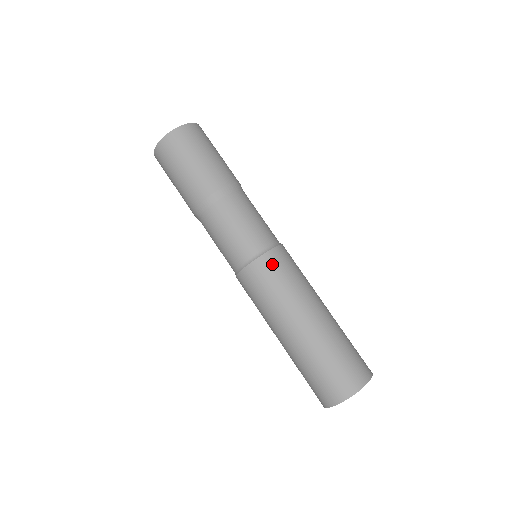
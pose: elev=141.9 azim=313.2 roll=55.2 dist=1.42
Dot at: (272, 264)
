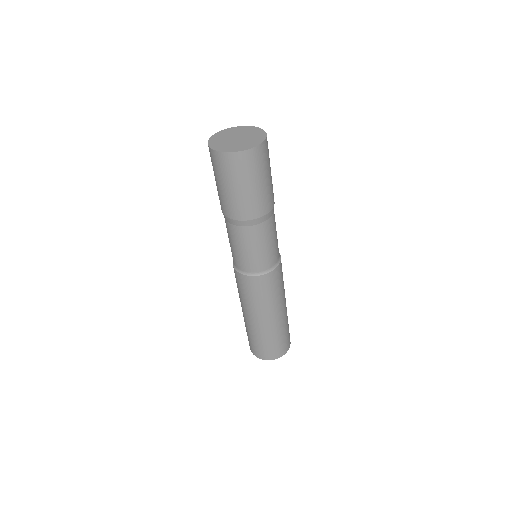
Dot at: (271, 280)
